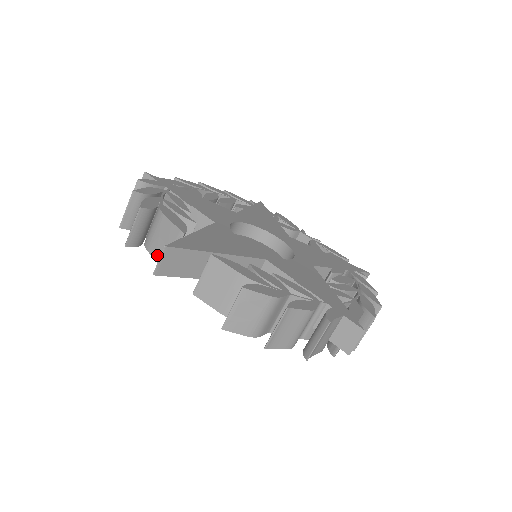
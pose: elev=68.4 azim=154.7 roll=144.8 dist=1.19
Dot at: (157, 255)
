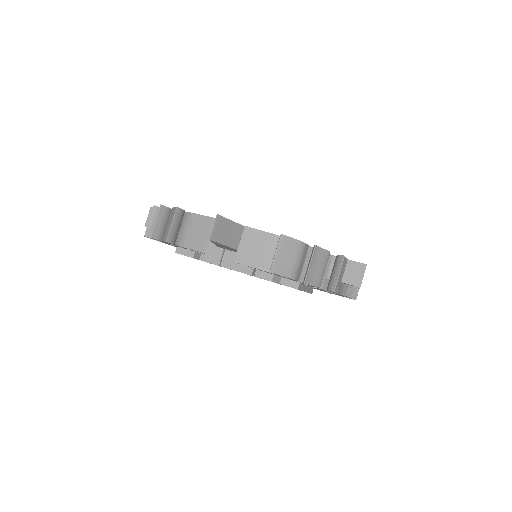
Dot at: (193, 245)
